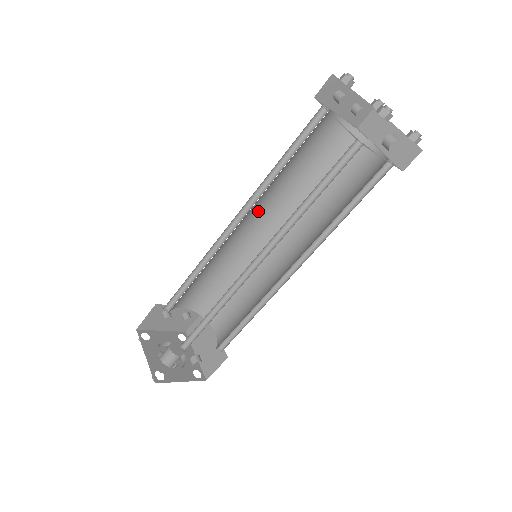
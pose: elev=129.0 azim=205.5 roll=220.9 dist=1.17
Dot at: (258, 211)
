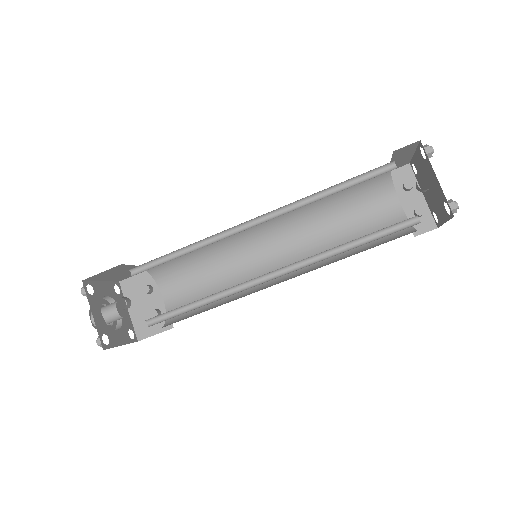
Dot at: (289, 245)
